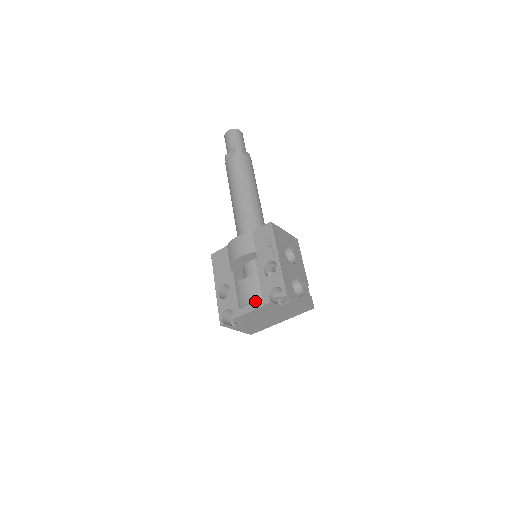
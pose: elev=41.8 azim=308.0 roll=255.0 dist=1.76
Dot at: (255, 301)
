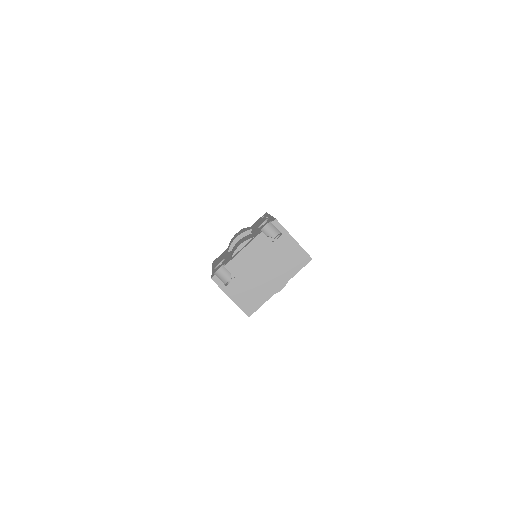
Dot at: (247, 242)
